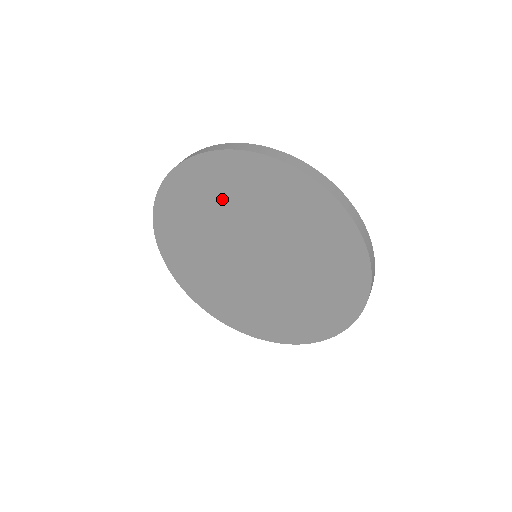
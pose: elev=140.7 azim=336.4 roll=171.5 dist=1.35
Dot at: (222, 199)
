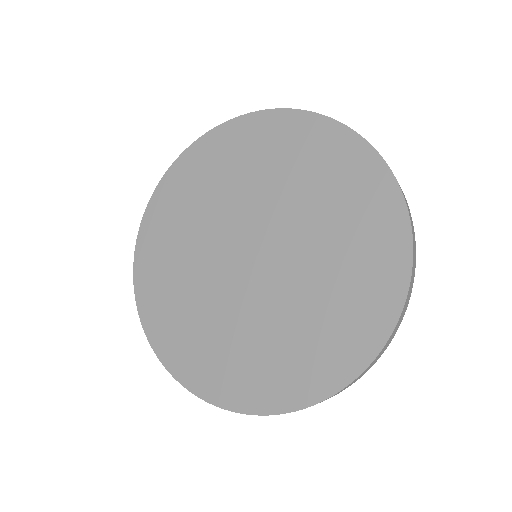
Dot at: (242, 169)
